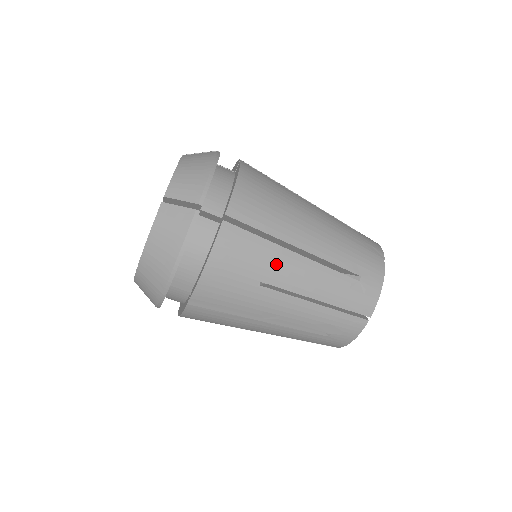
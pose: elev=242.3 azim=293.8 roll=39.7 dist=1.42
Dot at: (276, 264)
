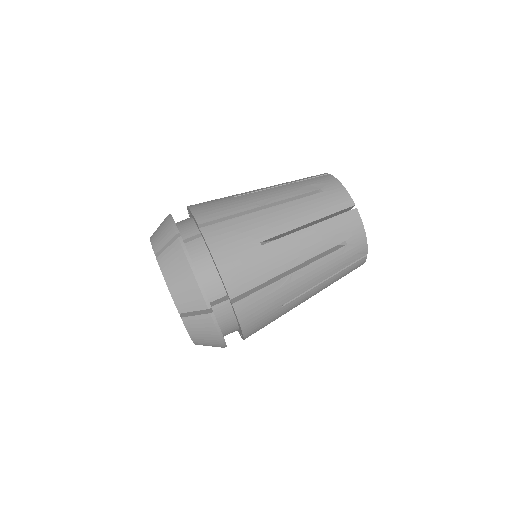
Dot at: occluded
